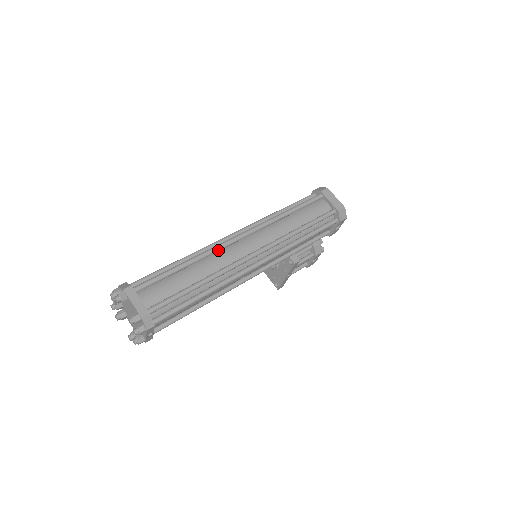
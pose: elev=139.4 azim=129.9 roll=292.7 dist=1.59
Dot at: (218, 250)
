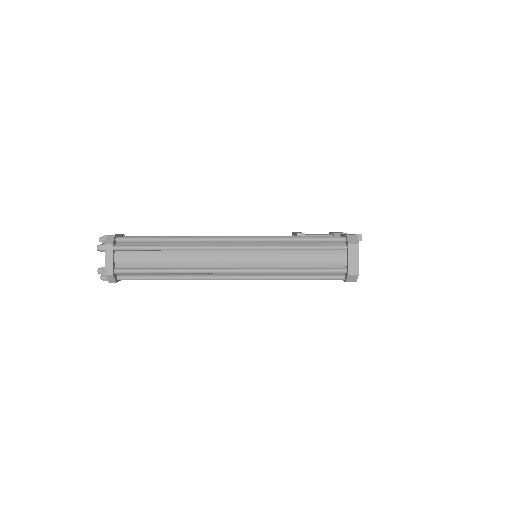
Dot at: (203, 250)
